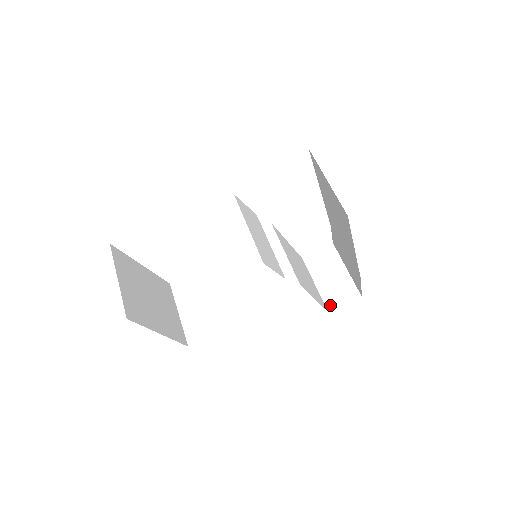
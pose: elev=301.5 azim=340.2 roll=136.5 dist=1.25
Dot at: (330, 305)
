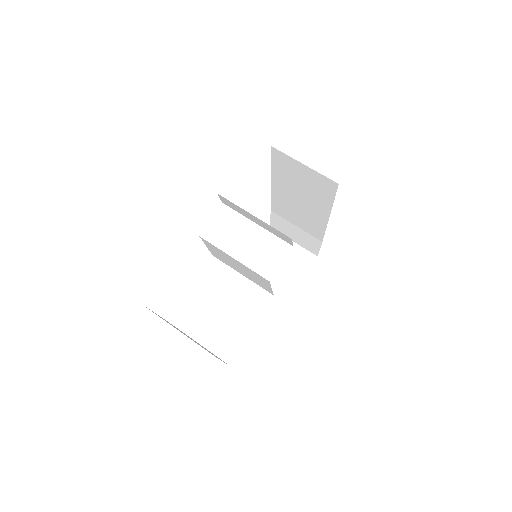
Dot at: (298, 276)
